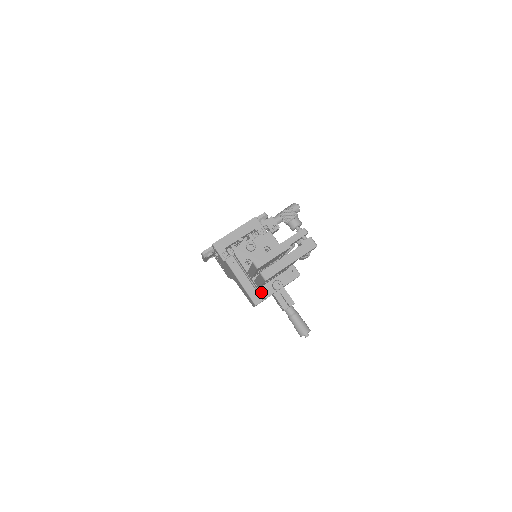
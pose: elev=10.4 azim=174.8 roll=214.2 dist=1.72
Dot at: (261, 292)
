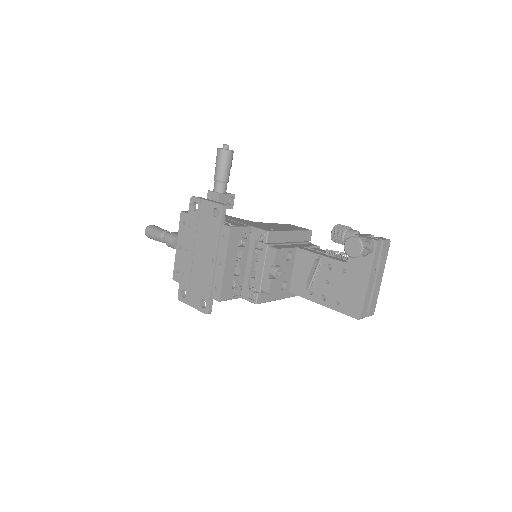
Dot at: occluded
